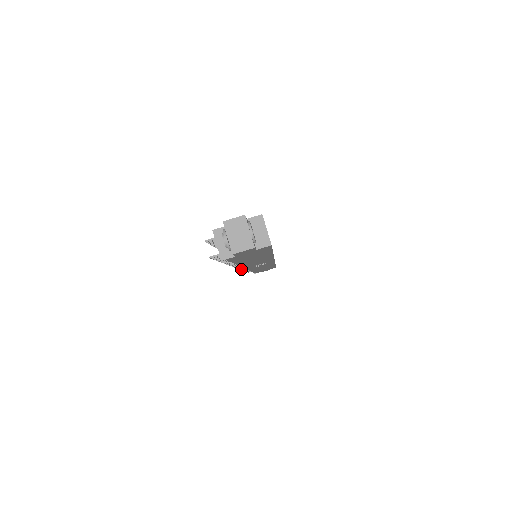
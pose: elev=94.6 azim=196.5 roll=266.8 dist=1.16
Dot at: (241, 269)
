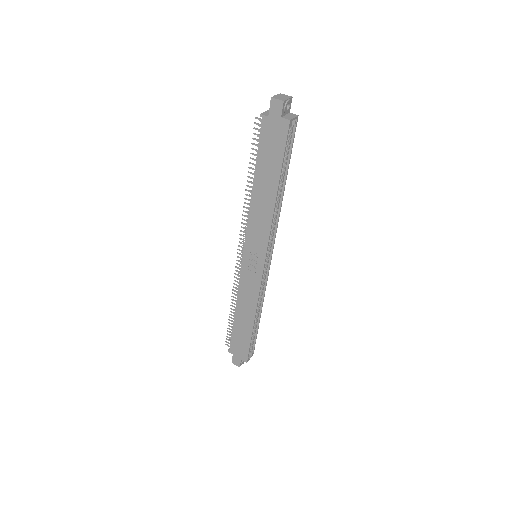
Dot at: (234, 283)
